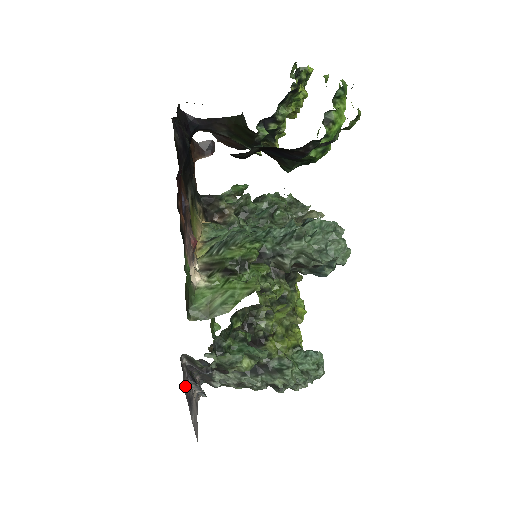
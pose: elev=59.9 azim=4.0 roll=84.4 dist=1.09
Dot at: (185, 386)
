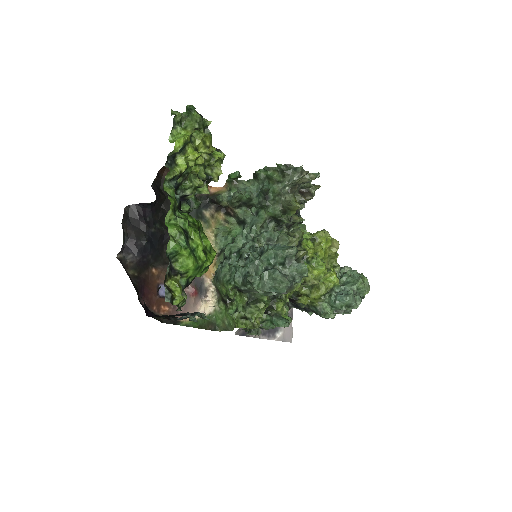
Dot at: occluded
